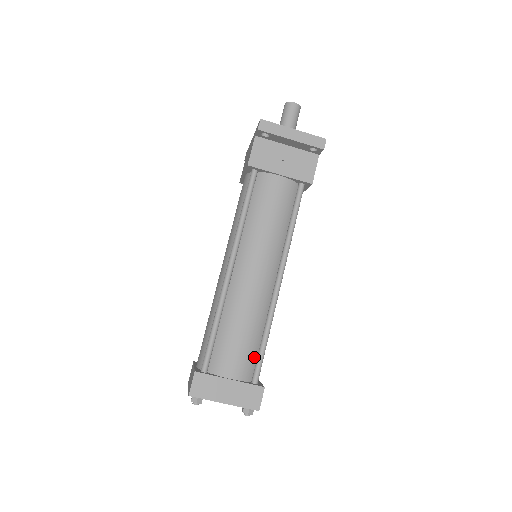
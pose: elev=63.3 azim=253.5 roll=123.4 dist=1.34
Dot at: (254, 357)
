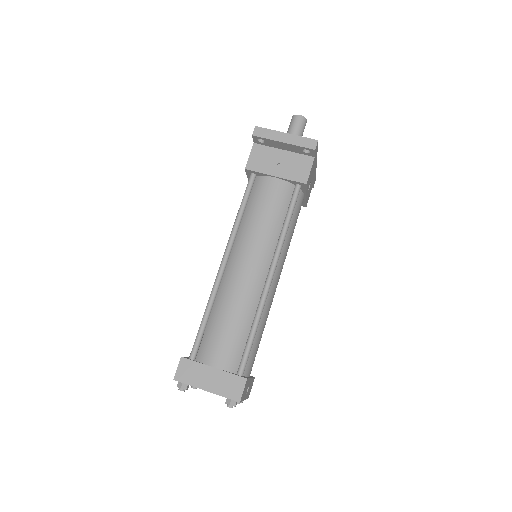
Dot at: (241, 349)
